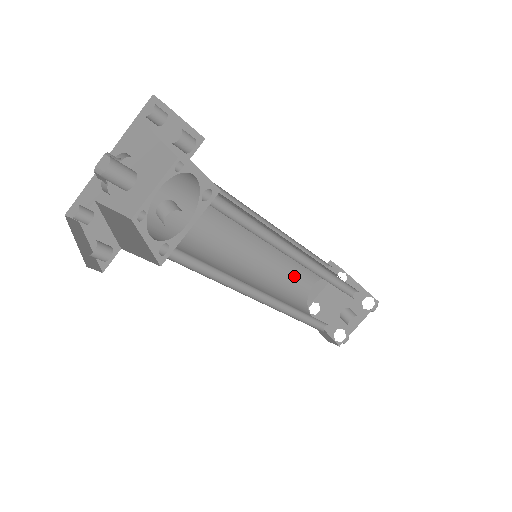
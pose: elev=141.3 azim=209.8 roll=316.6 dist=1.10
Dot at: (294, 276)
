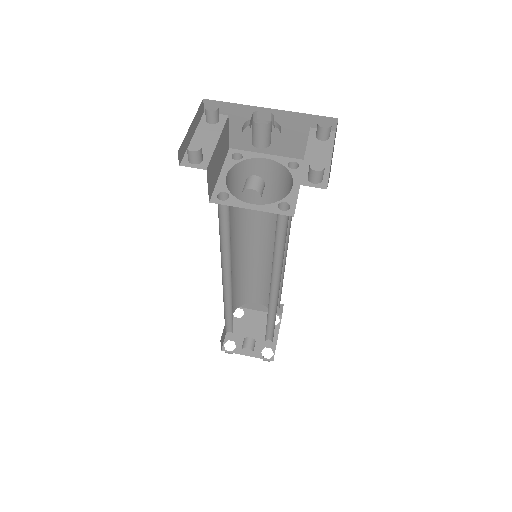
Dot at: (255, 286)
